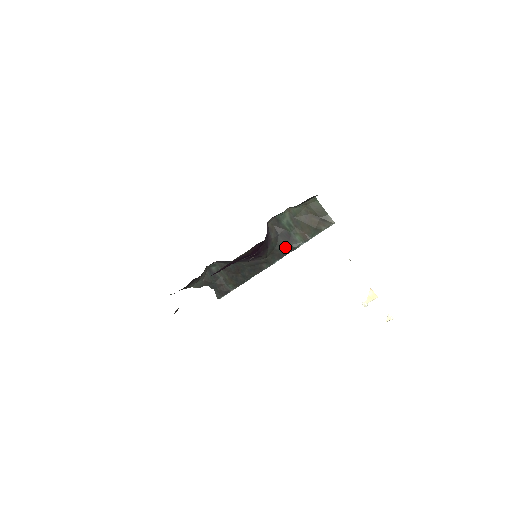
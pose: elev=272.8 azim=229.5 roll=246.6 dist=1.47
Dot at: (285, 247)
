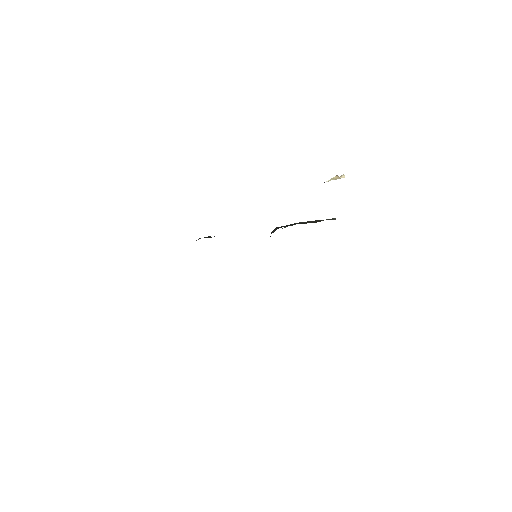
Dot at: occluded
